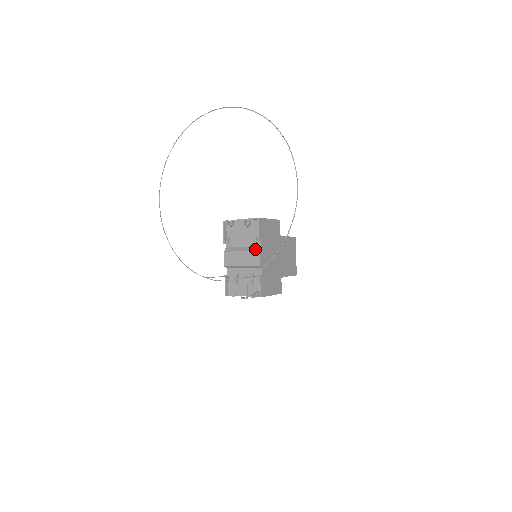
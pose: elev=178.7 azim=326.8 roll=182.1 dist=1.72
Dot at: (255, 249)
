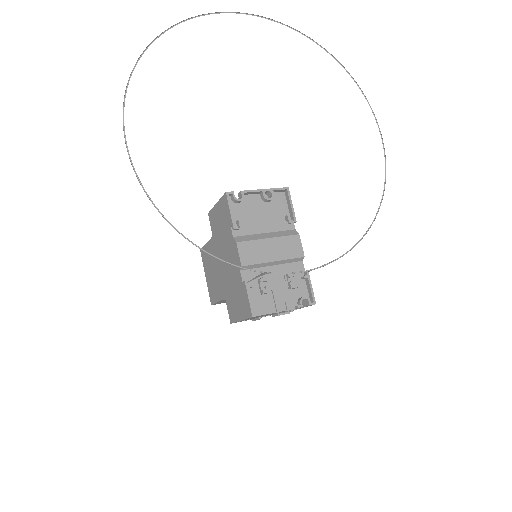
Dot at: (290, 233)
